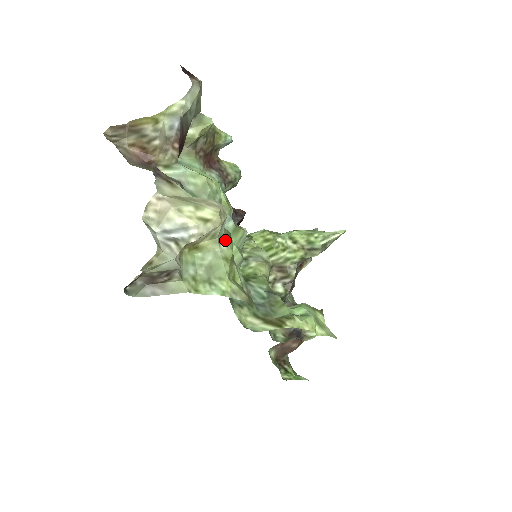
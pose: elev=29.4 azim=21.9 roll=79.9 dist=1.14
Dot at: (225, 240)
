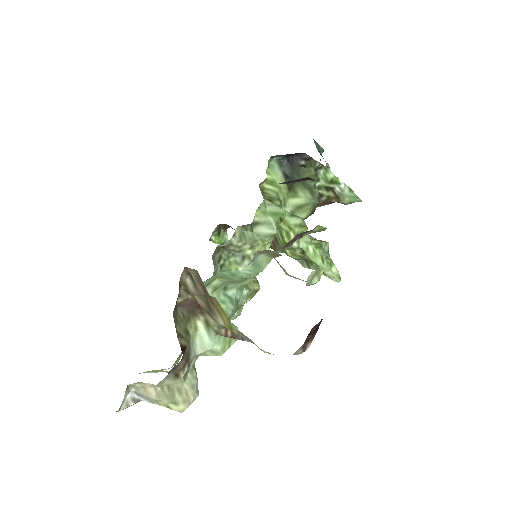
Dot at: occluded
